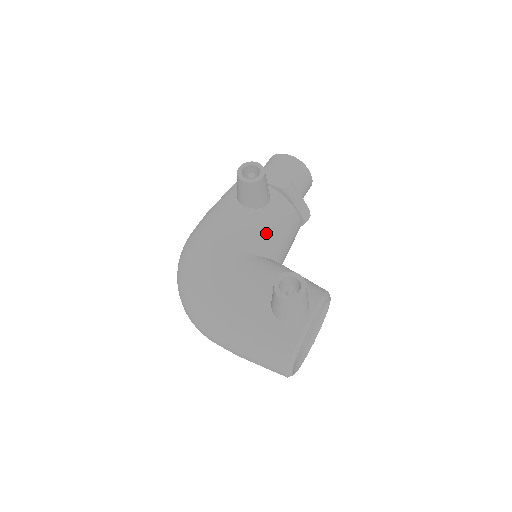
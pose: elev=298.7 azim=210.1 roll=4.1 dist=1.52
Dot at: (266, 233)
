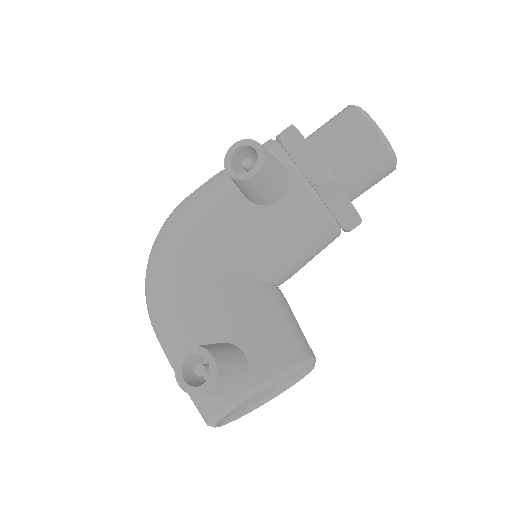
Dot at: (257, 245)
